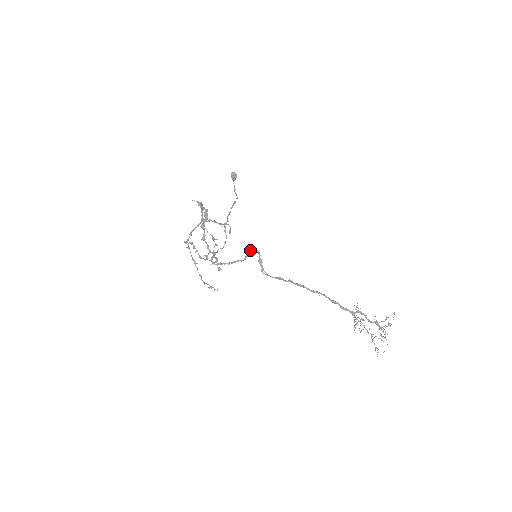
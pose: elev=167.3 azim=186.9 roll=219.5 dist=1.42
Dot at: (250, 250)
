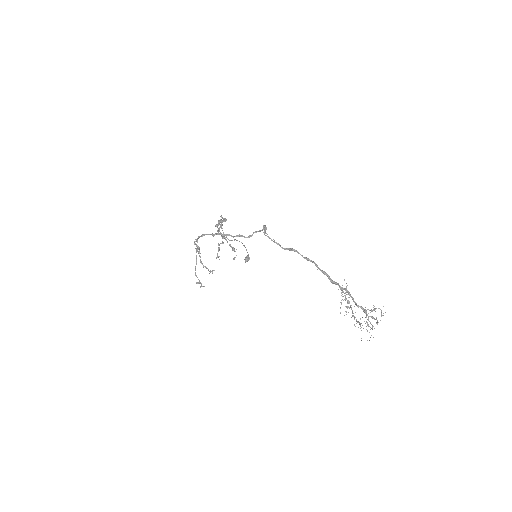
Dot at: (257, 231)
